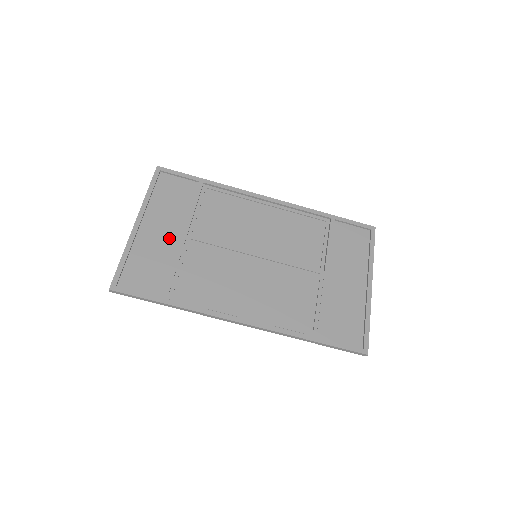
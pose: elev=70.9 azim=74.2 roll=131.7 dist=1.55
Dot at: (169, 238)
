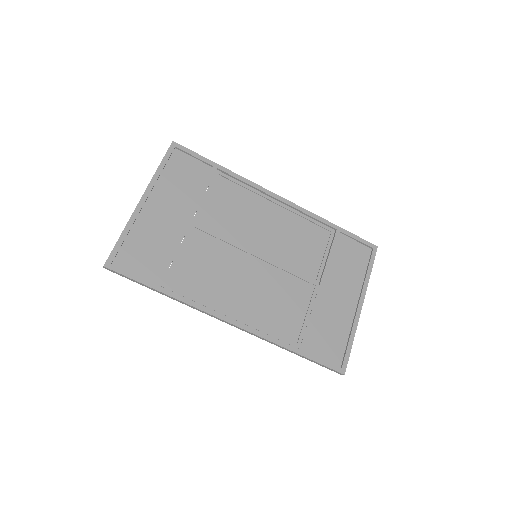
Dot at: (172, 222)
